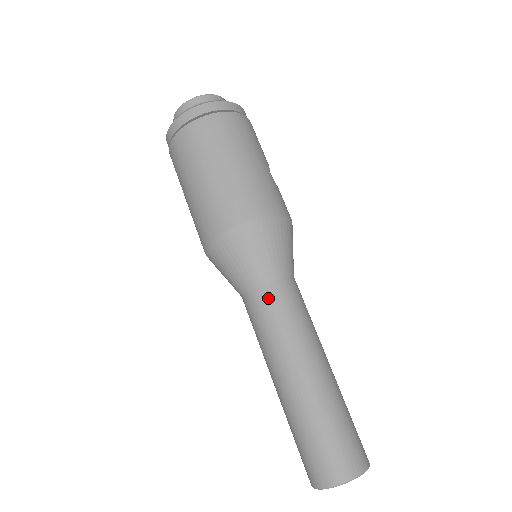
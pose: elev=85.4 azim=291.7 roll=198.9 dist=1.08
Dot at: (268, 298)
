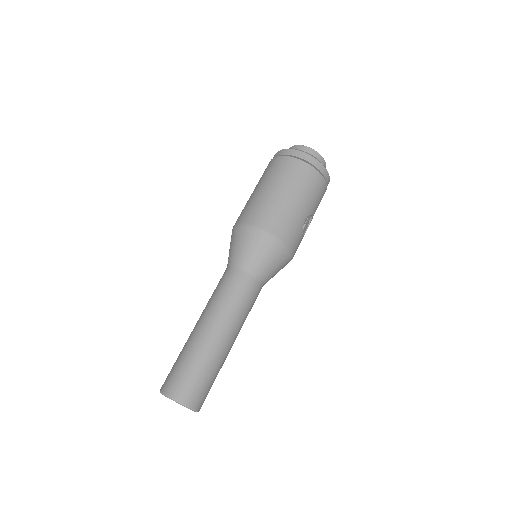
Dot at: (234, 278)
